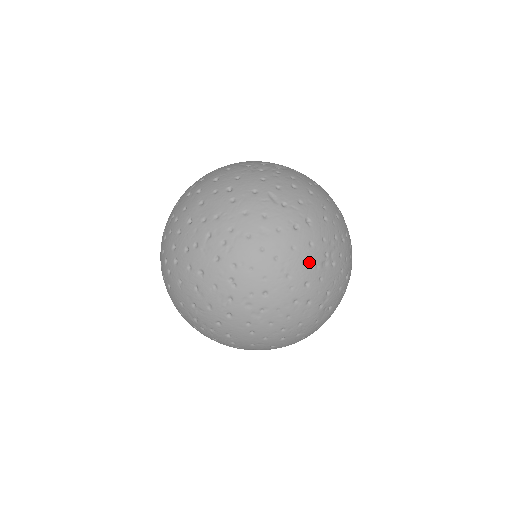
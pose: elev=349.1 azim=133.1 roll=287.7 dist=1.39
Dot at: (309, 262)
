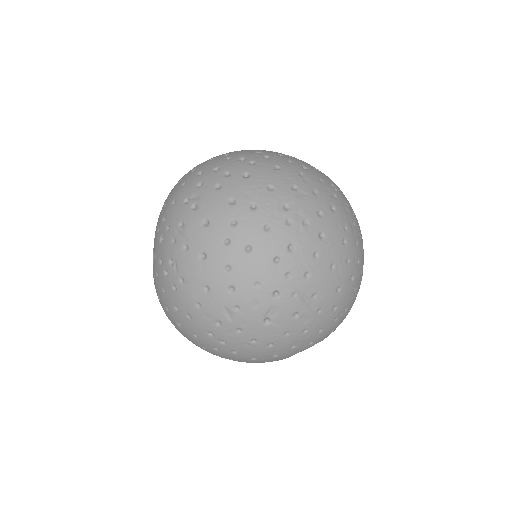
Dot at: occluded
